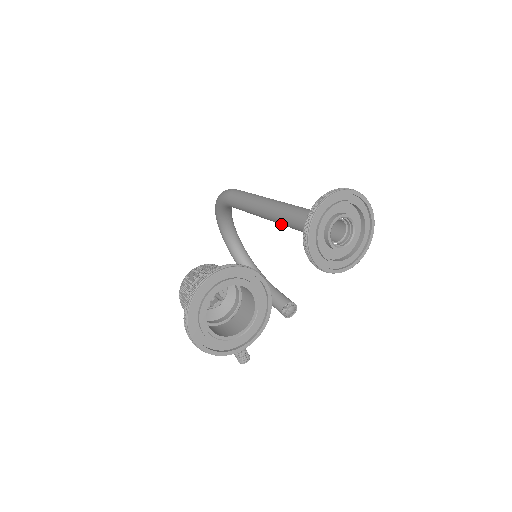
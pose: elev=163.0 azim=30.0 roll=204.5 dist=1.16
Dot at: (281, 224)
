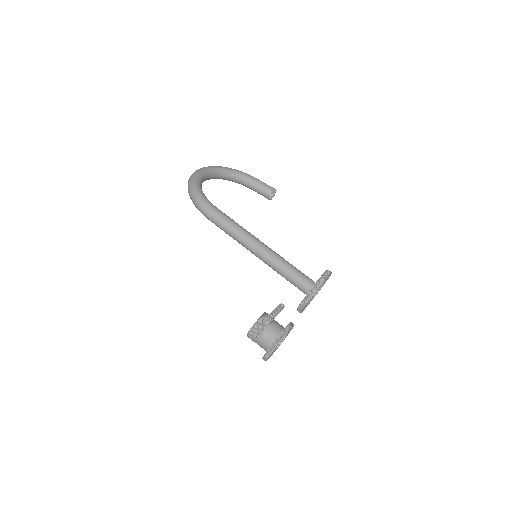
Dot at: occluded
